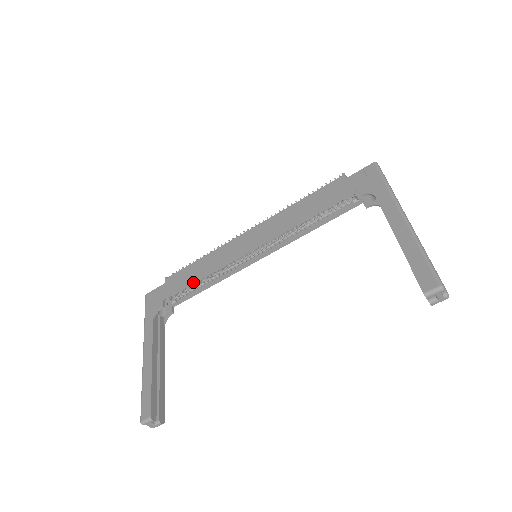
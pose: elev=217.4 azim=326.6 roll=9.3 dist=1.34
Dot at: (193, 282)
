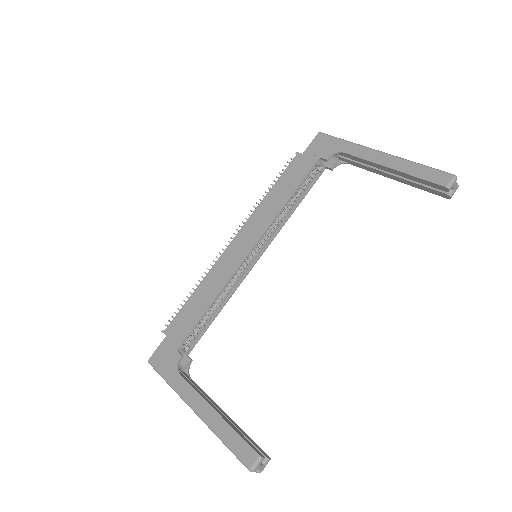
Dot at: (204, 313)
